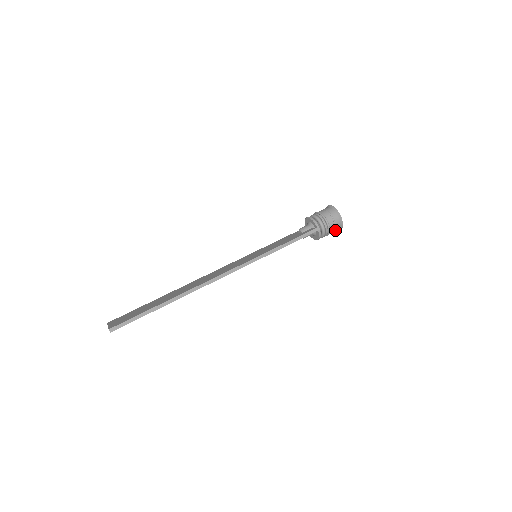
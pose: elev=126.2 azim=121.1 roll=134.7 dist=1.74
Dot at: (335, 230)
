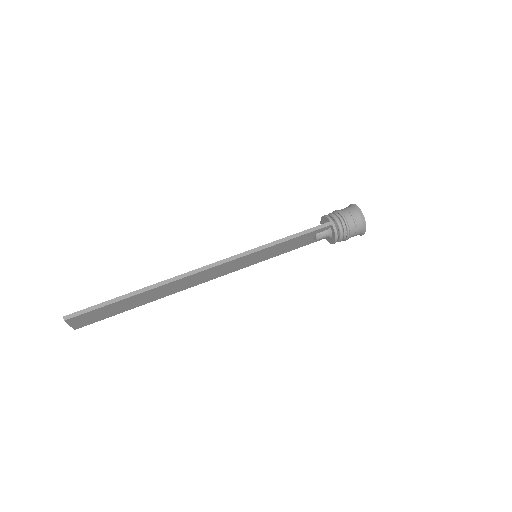
Dot at: (357, 229)
